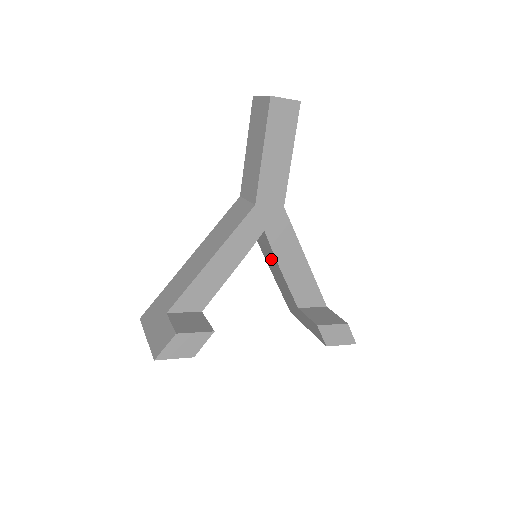
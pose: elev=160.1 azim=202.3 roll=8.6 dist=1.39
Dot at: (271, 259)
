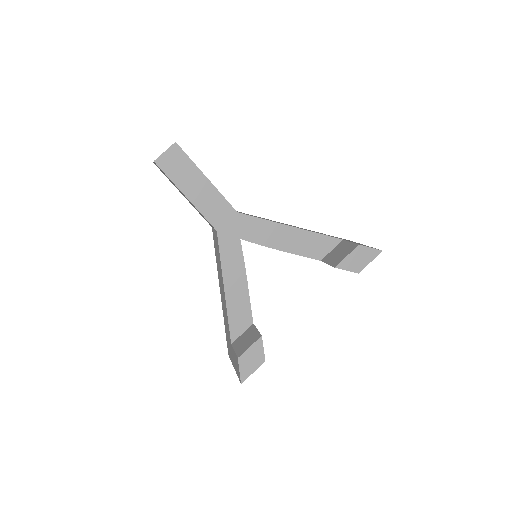
Dot at: occluded
